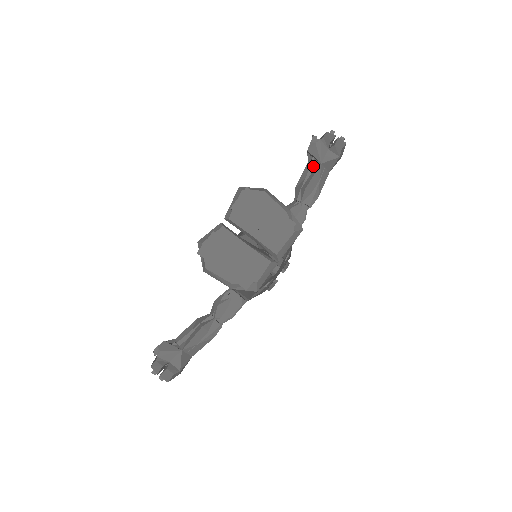
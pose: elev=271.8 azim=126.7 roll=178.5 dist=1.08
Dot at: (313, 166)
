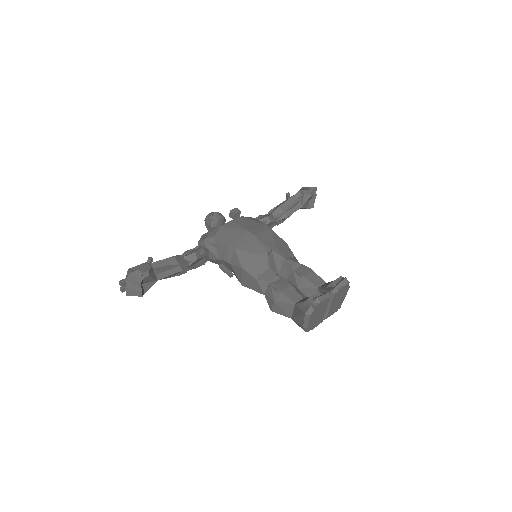
Dot at: (297, 204)
